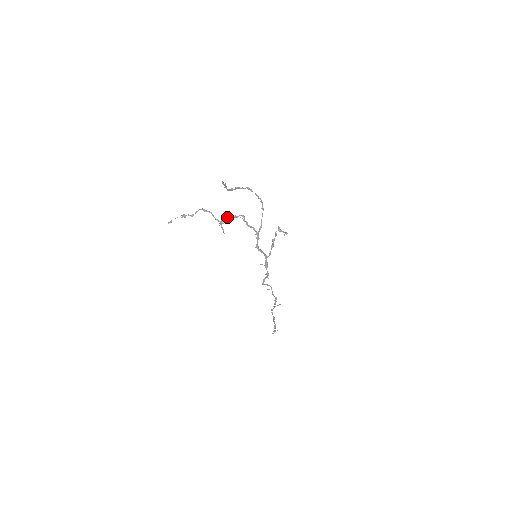
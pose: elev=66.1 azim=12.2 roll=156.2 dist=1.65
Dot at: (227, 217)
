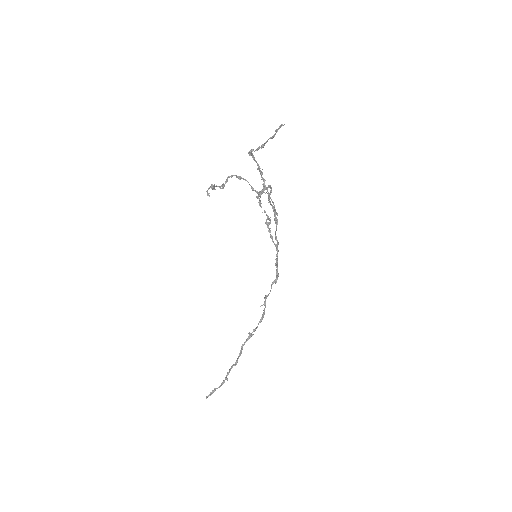
Dot at: occluded
